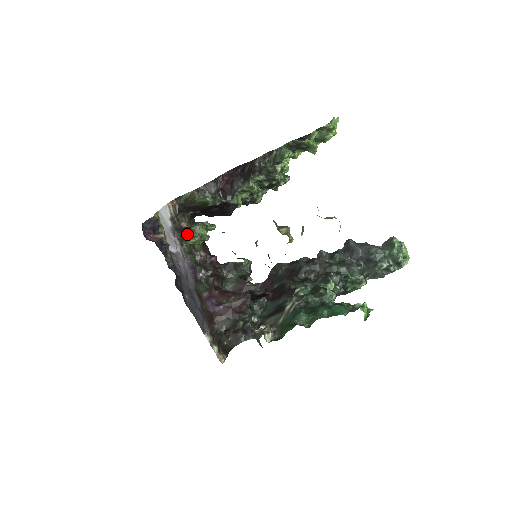
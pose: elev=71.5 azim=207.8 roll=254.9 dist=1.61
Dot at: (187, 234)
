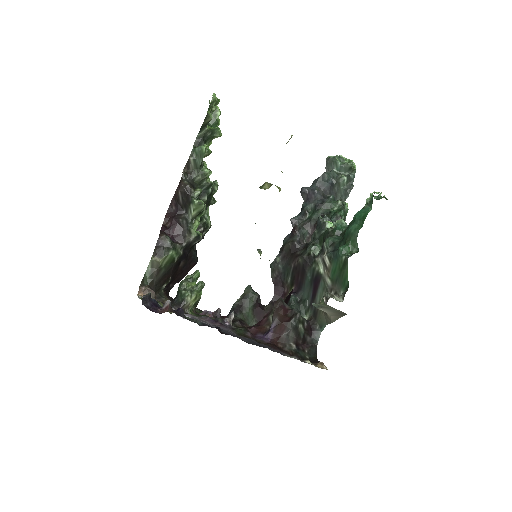
Dot at: (182, 298)
